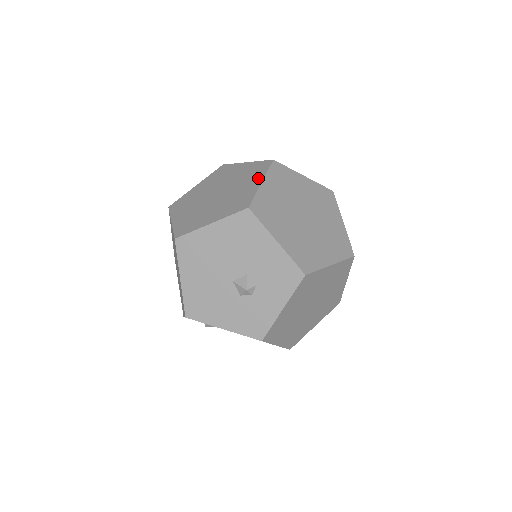
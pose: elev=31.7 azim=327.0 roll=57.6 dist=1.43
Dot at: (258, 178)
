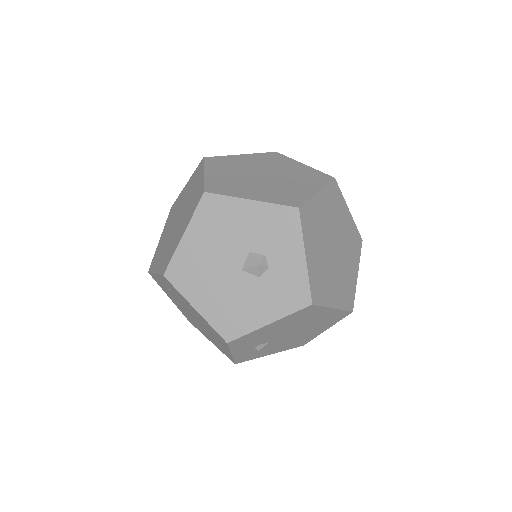
Dot at: (199, 176)
